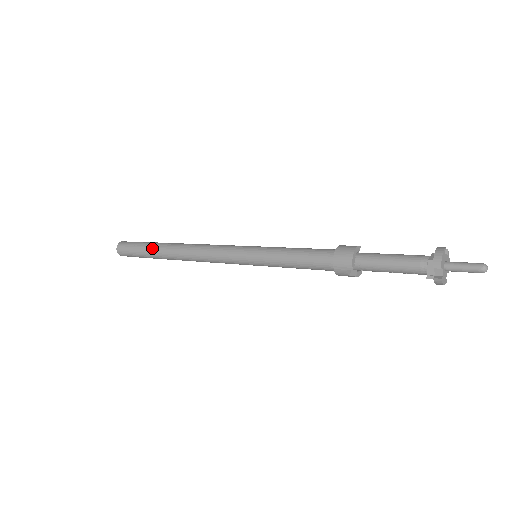
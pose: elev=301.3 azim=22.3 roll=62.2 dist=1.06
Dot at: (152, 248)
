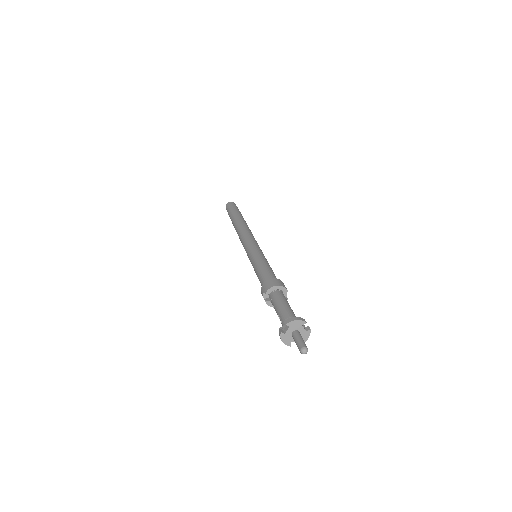
Dot at: (235, 214)
